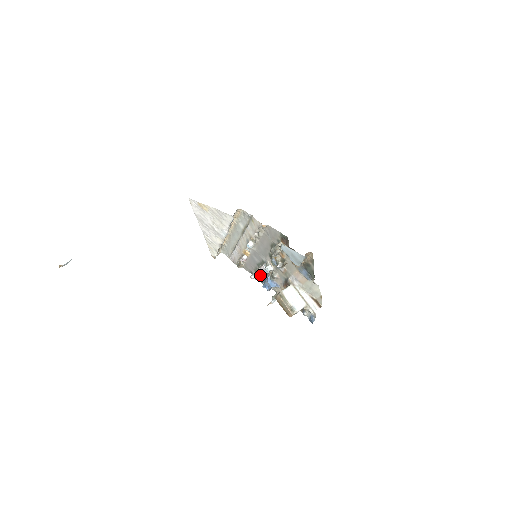
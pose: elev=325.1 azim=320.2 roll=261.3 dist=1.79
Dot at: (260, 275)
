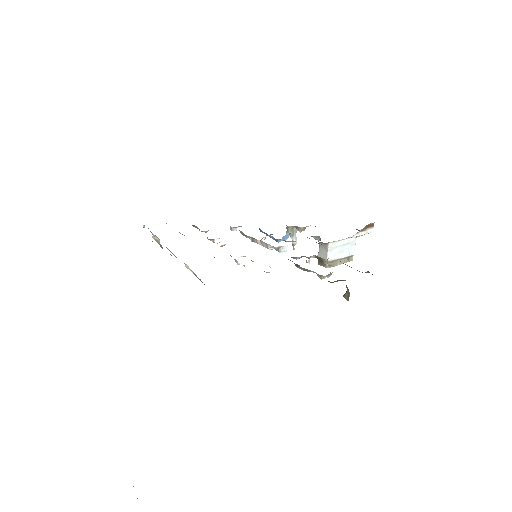
Dot at: occluded
